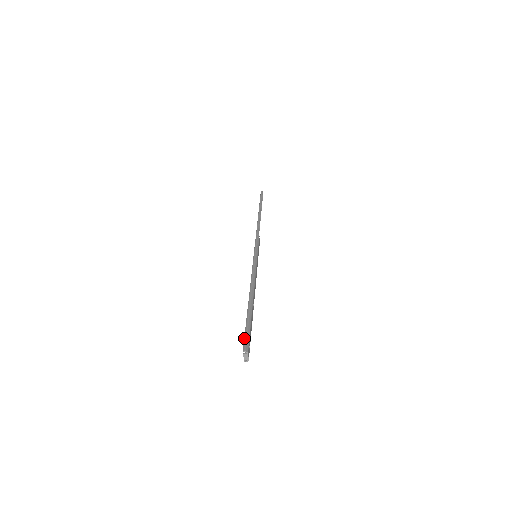
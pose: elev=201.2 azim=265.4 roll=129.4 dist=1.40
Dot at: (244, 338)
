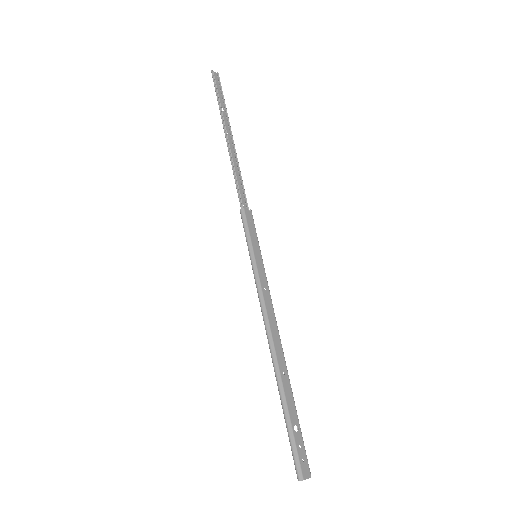
Dot at: (292, 455)
